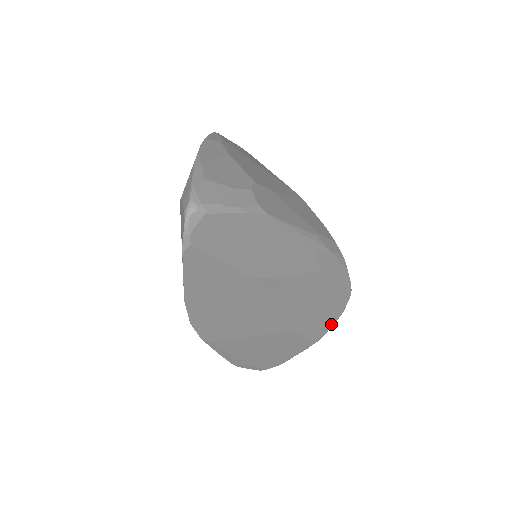
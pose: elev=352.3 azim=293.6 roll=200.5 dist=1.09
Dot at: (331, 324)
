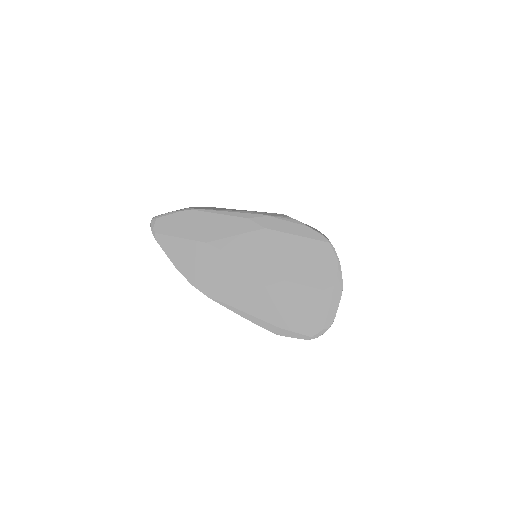
Dot at: (334, 272)
